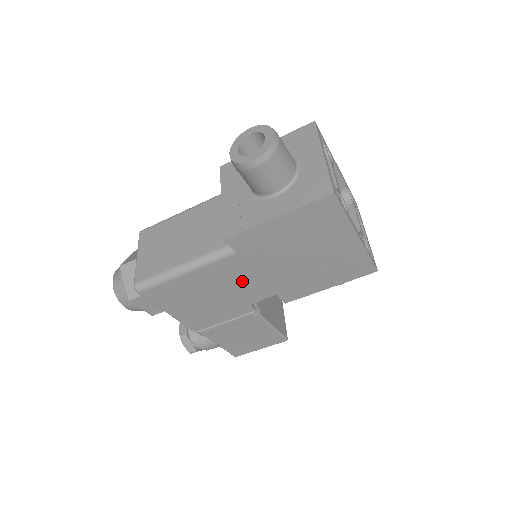
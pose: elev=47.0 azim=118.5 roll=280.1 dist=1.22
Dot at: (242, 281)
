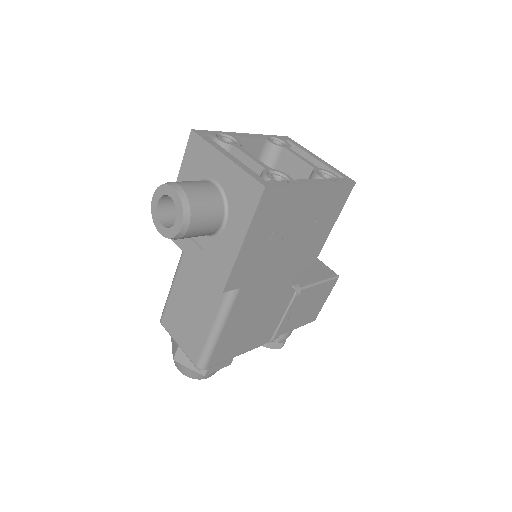
Dot at: (265, 290)
